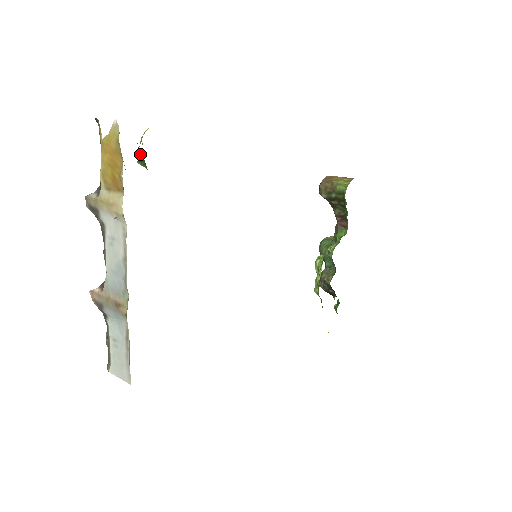
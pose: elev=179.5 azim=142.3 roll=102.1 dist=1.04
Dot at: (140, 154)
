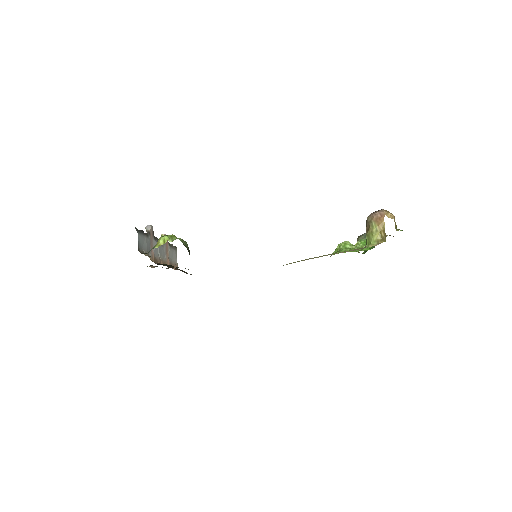
Dot at: occluded
